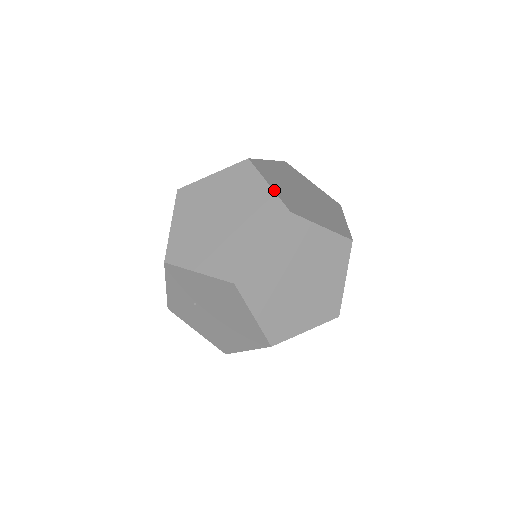
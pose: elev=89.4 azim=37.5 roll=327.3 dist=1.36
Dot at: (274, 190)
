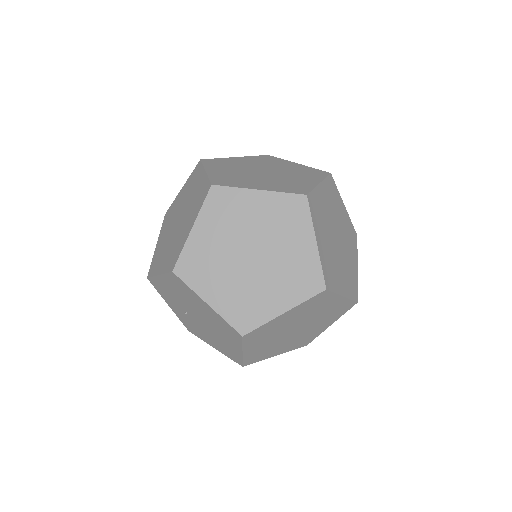
Dot at: (208, 174)
